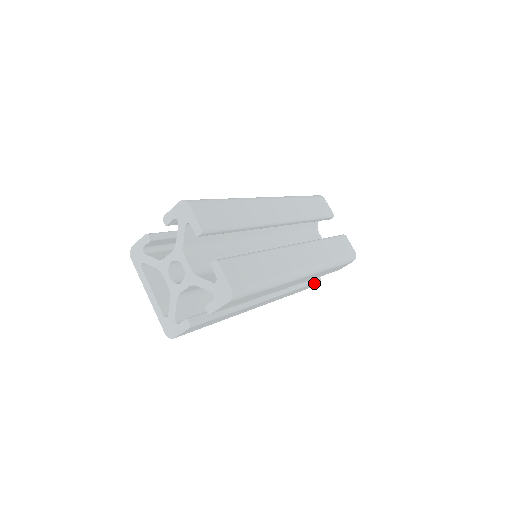
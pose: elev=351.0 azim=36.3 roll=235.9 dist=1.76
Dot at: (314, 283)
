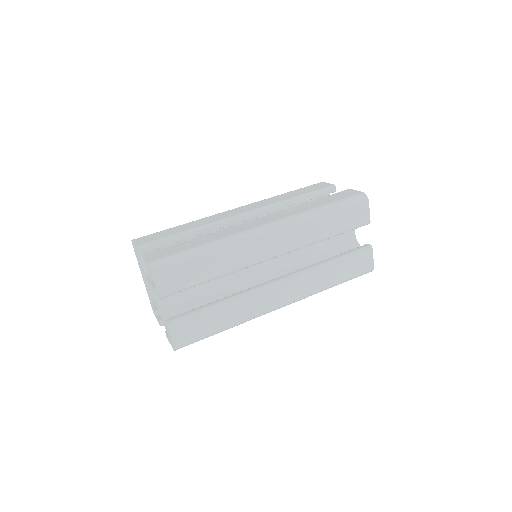
Dot at: occluded
